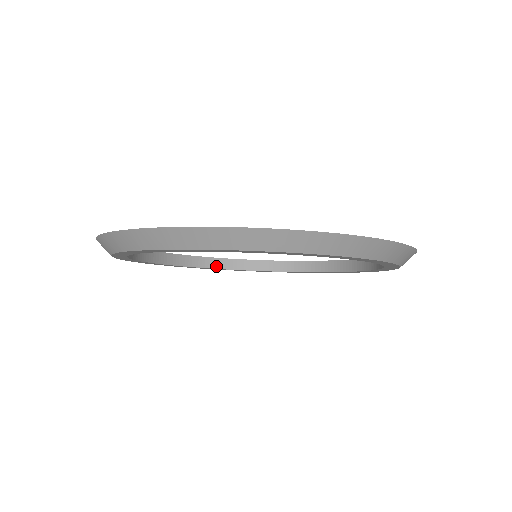
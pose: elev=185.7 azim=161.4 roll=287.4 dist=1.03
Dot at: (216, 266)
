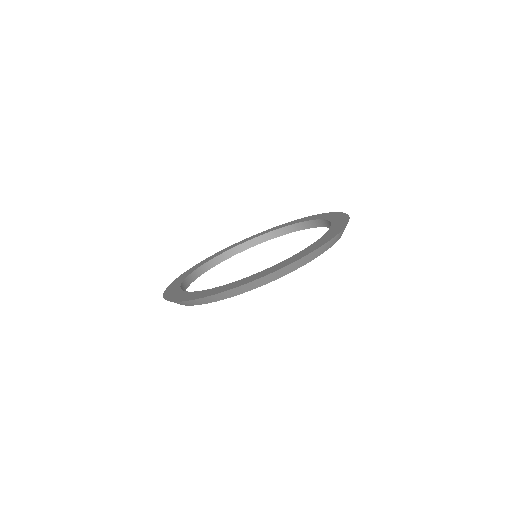
Dot at: (195, 278)
